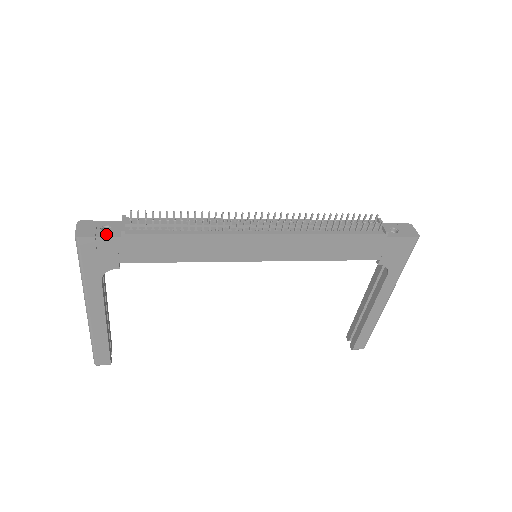
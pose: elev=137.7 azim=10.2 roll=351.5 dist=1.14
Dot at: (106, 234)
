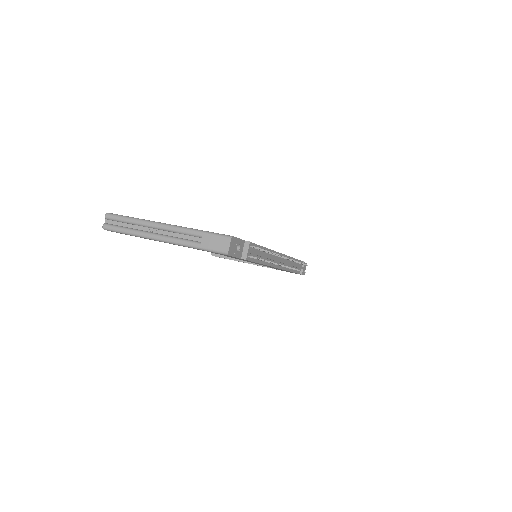
Dot at: (238, 255)
